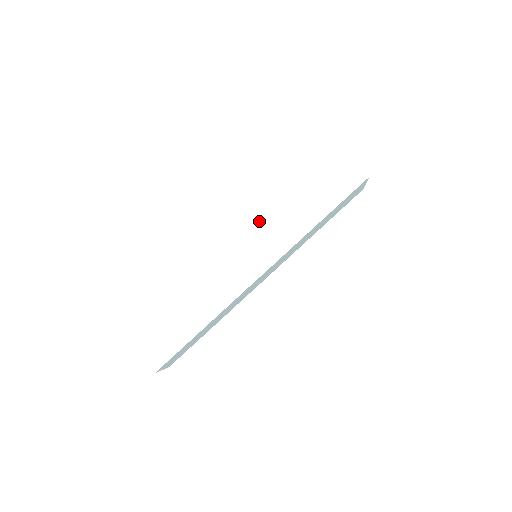
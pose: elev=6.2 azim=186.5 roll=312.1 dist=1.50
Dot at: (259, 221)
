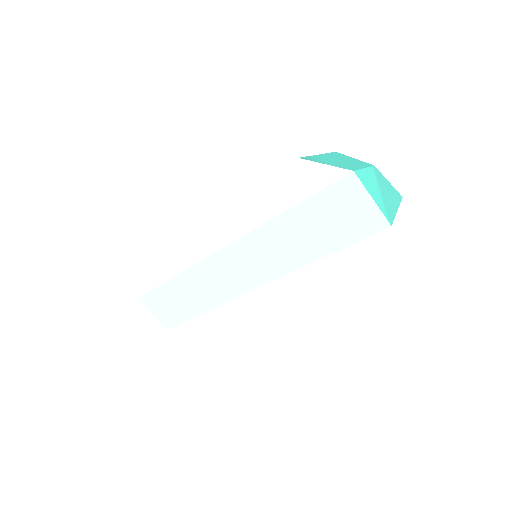
Dot at: (252, 239)
